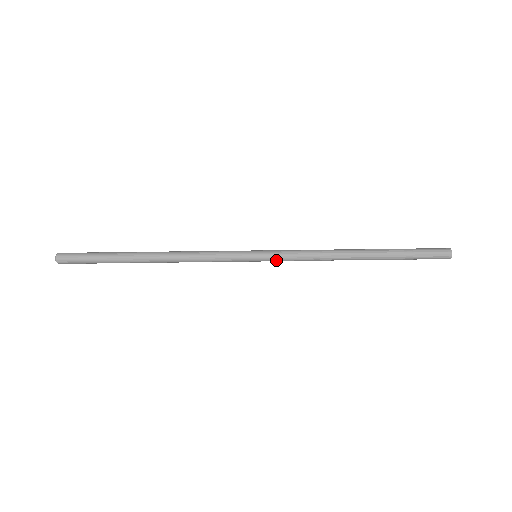
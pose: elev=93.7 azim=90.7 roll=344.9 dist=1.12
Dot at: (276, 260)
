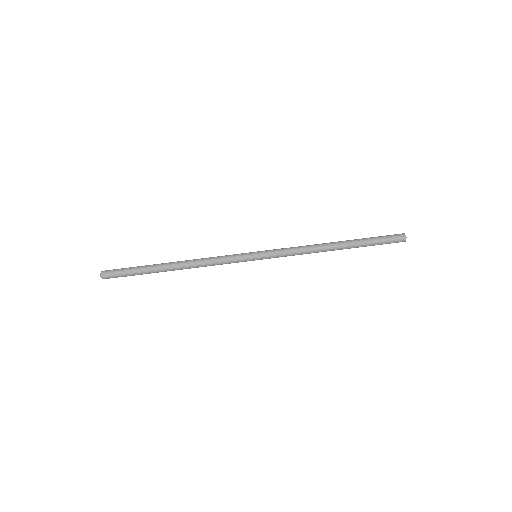
Dot at: occluded
